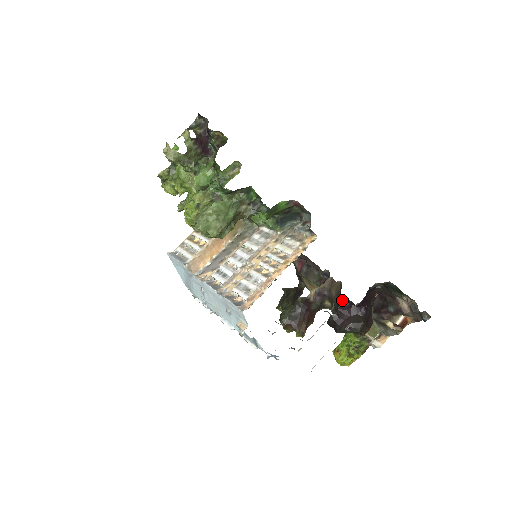
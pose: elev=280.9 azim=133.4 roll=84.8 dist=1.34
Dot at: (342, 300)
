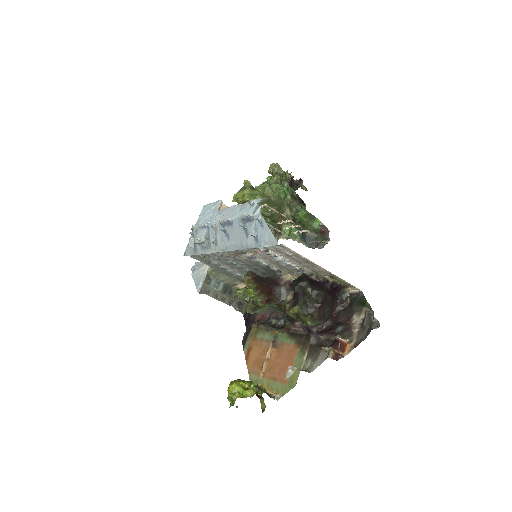
Dot at: (284, 338)
